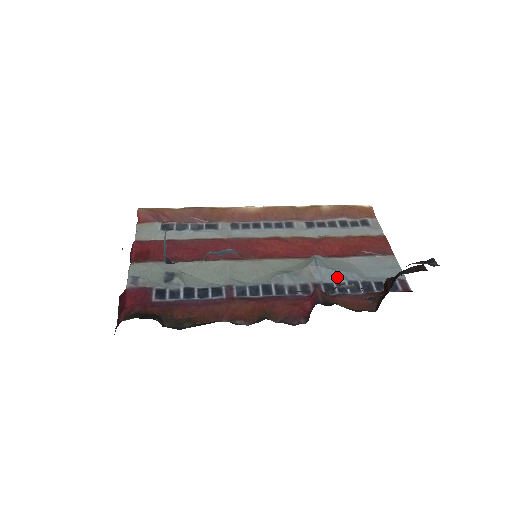
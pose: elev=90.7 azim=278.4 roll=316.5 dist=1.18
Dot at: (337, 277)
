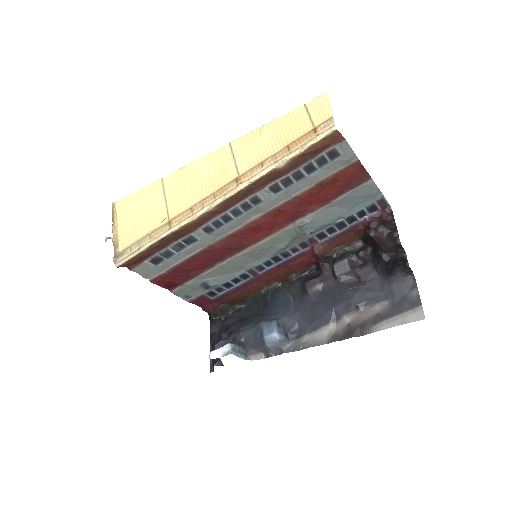
Dot at: (325, 227)
